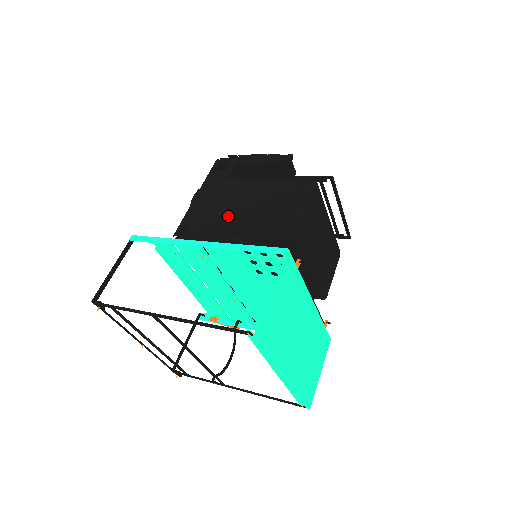
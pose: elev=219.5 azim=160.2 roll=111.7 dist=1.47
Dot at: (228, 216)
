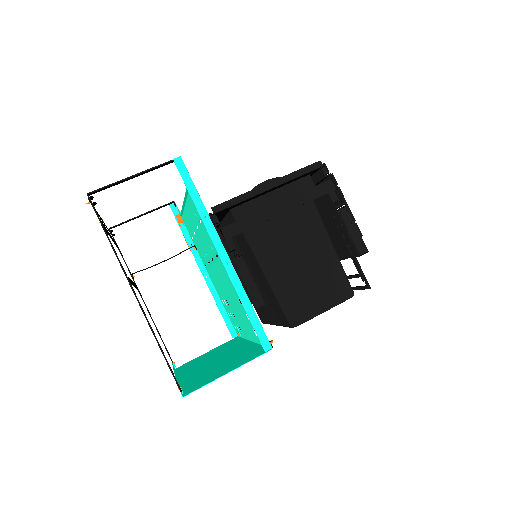
Dot at: (268, 245)
